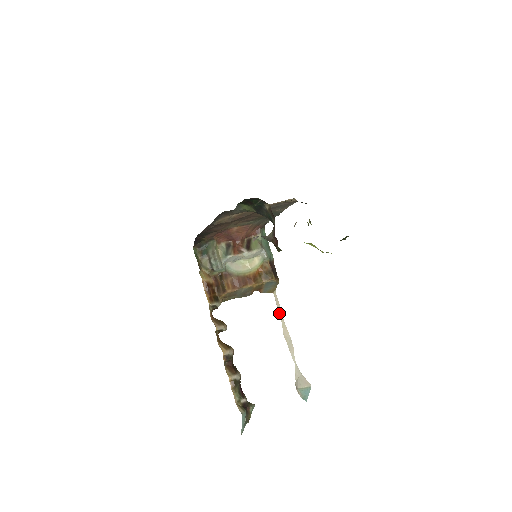
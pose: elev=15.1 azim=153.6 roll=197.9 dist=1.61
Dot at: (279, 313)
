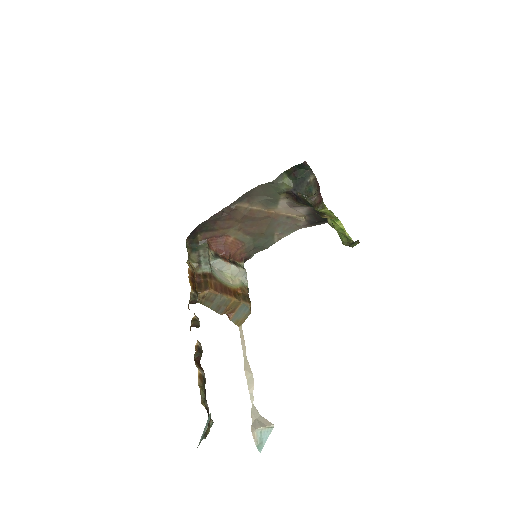
Dot at: (242, 347)
